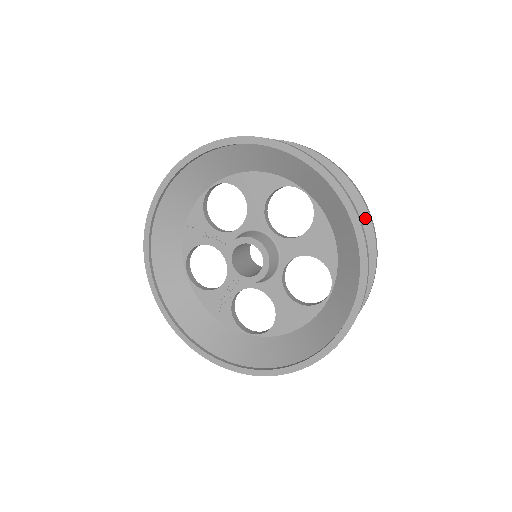
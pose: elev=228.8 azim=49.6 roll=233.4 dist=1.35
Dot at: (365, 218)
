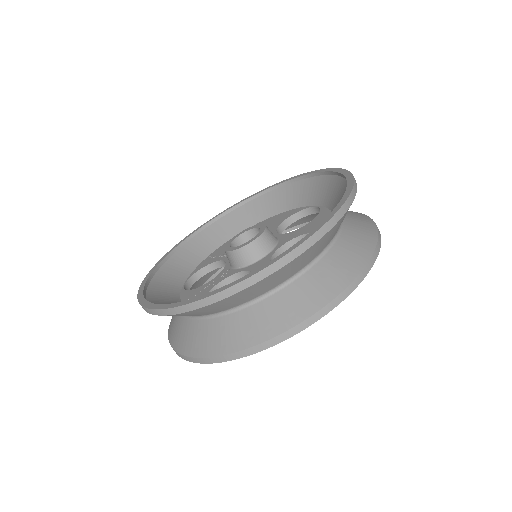
Dot at: (370, 222)
